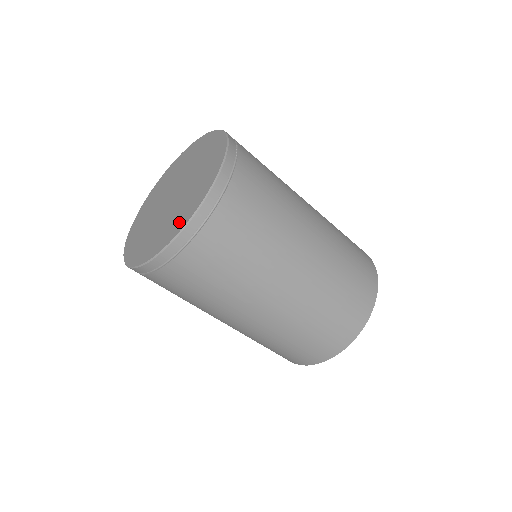
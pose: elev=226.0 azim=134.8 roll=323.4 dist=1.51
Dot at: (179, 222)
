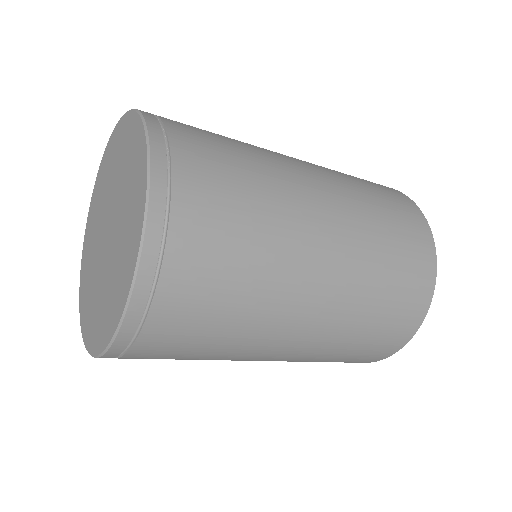
Dot at: (119, 293)
